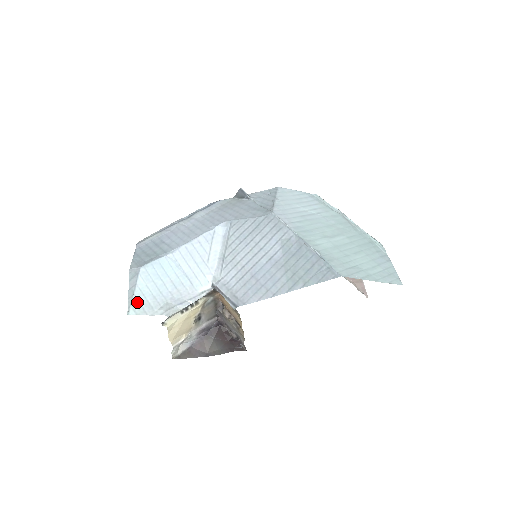
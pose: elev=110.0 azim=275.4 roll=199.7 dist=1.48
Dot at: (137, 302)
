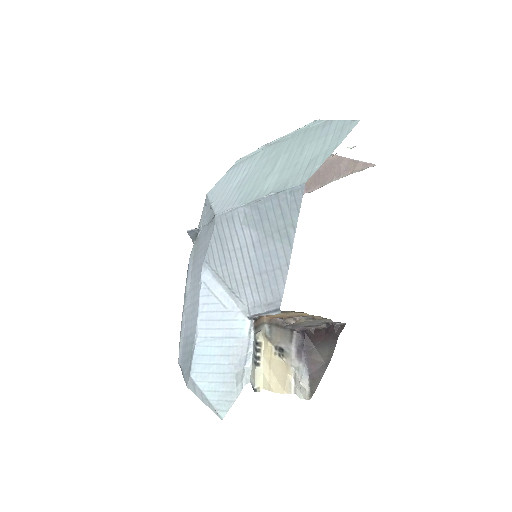
Dot at: (217, 402)
